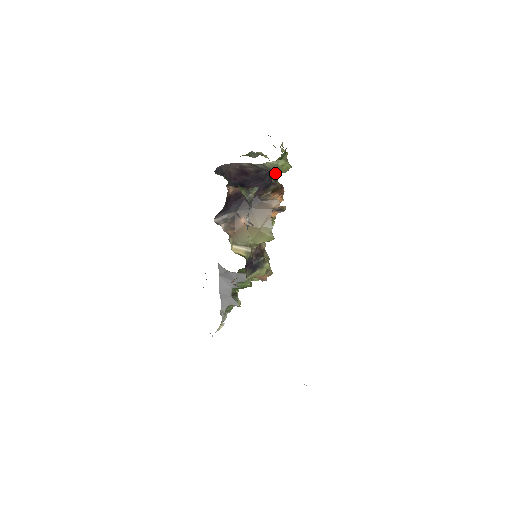
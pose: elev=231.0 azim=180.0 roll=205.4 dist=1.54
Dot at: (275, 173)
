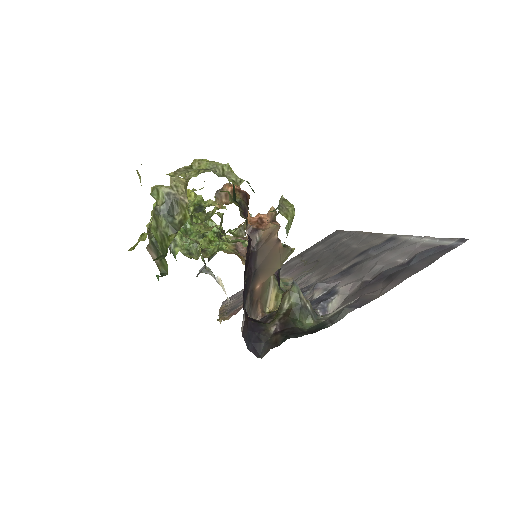
Dot at: occluded
